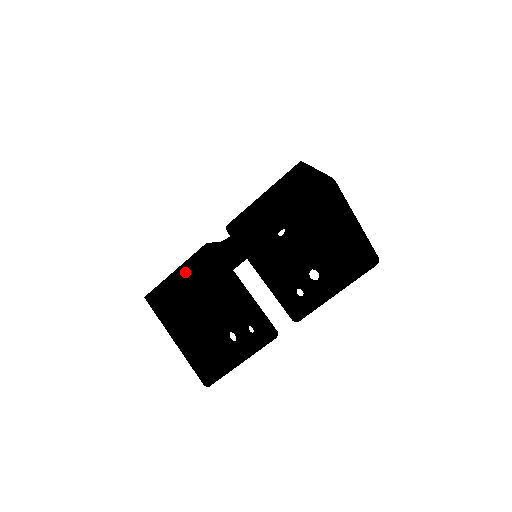
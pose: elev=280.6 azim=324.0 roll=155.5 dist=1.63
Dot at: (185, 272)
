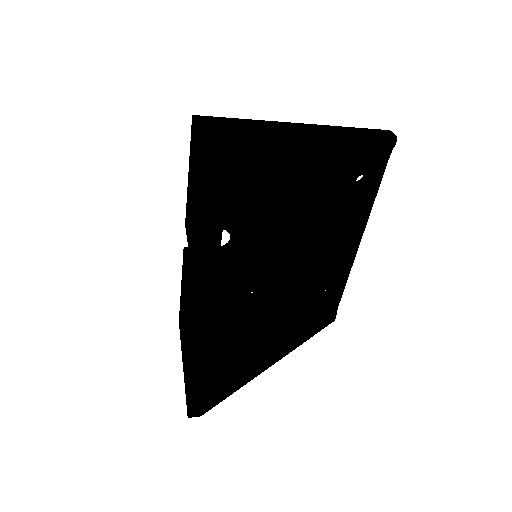
Dot at: (182, 285)
